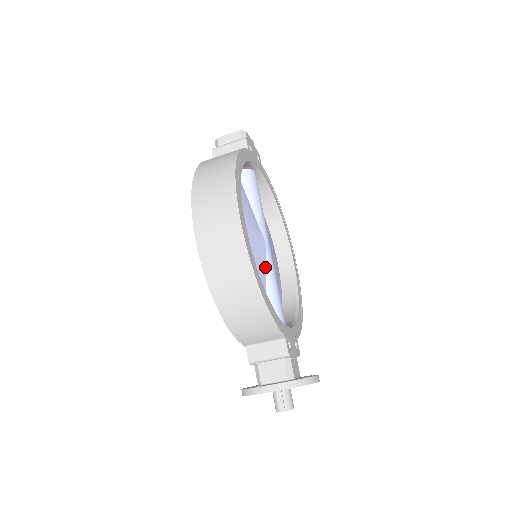
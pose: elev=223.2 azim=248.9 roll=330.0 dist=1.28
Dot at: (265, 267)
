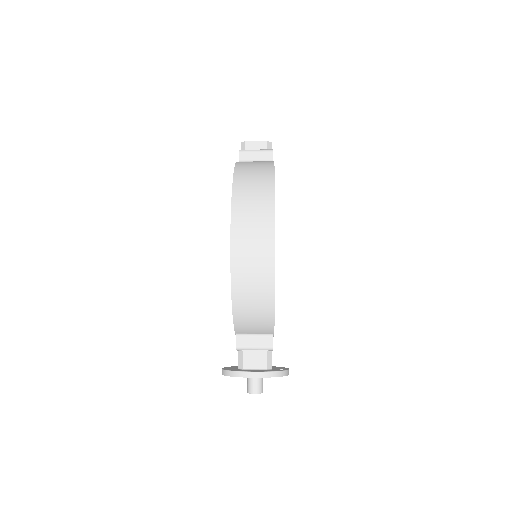
Dot at: occluded
